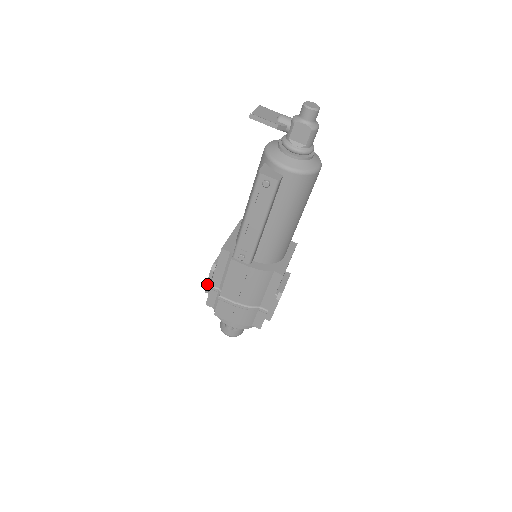
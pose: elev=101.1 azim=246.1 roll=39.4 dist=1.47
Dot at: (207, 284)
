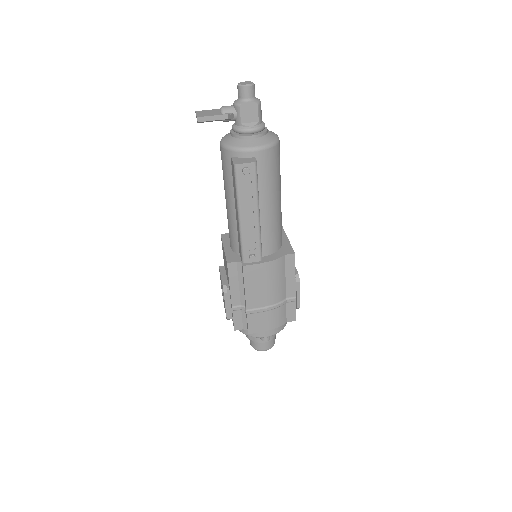
Dot at: (226, 310)
